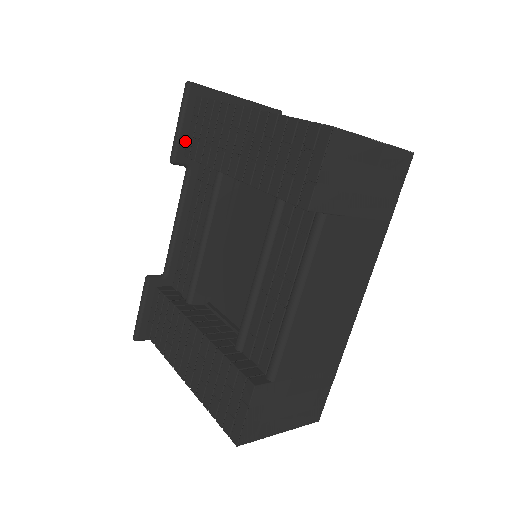
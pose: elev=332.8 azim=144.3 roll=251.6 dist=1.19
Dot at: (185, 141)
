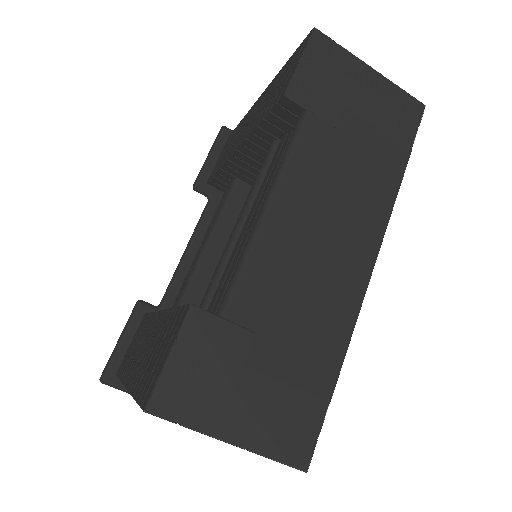
Dot at: (211, 171)
